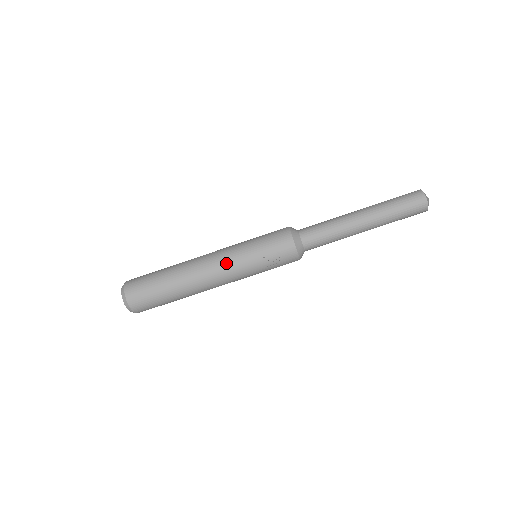
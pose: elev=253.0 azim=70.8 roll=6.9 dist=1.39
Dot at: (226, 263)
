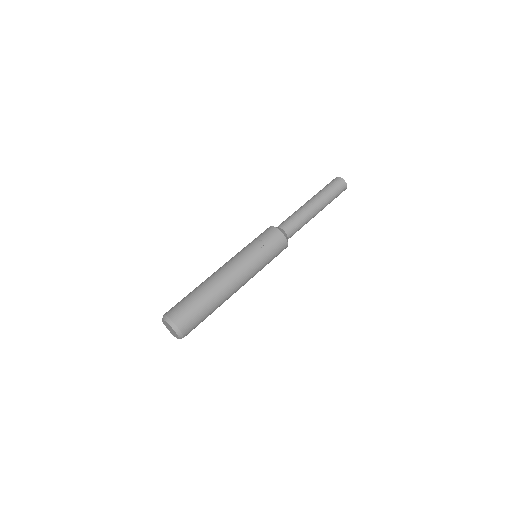
Dot at: (234, 259)
